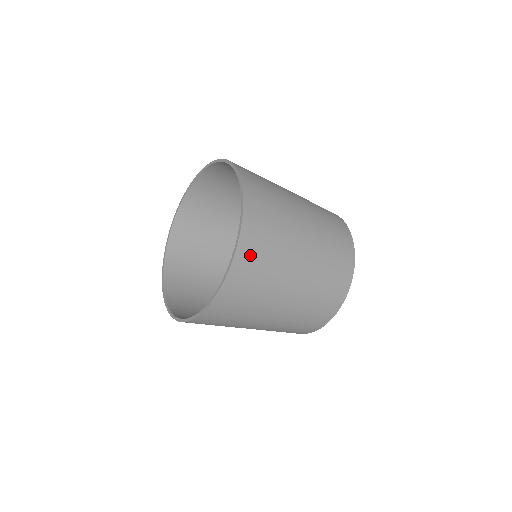
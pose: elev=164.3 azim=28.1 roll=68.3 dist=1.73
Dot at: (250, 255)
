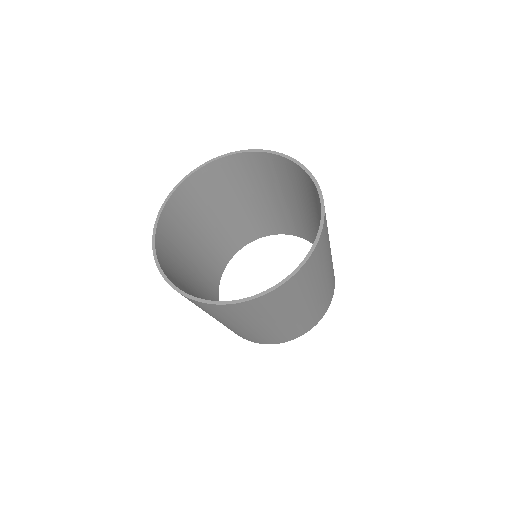
Dot at: (216, 309)
